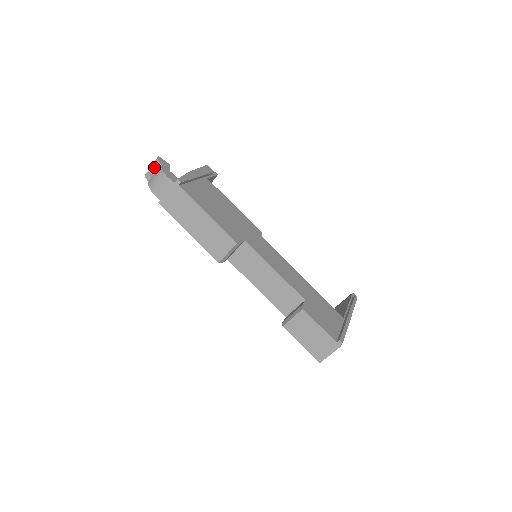
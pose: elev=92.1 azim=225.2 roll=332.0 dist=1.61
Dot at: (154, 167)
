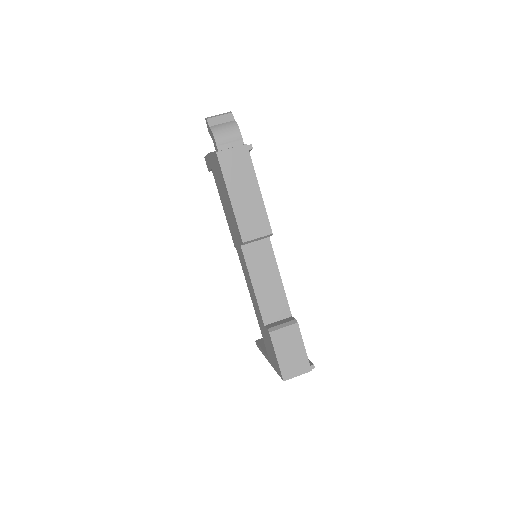
Dot at: (224, 118)
